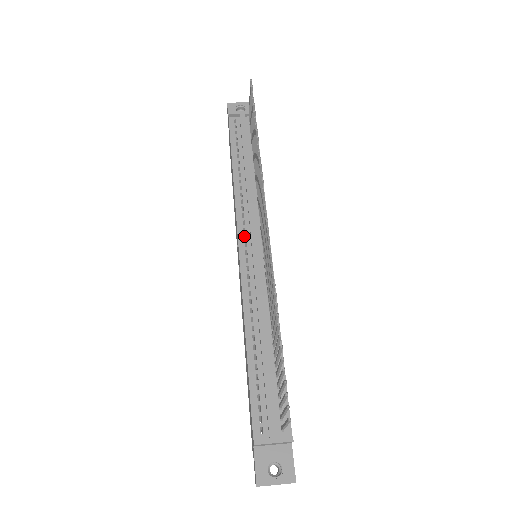
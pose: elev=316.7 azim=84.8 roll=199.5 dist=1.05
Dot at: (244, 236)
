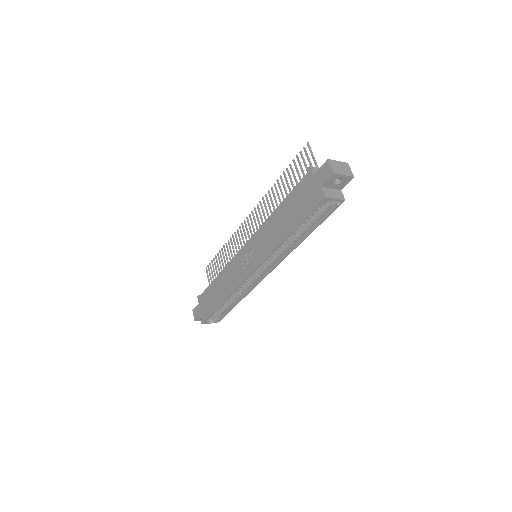
Dot at: occluded
